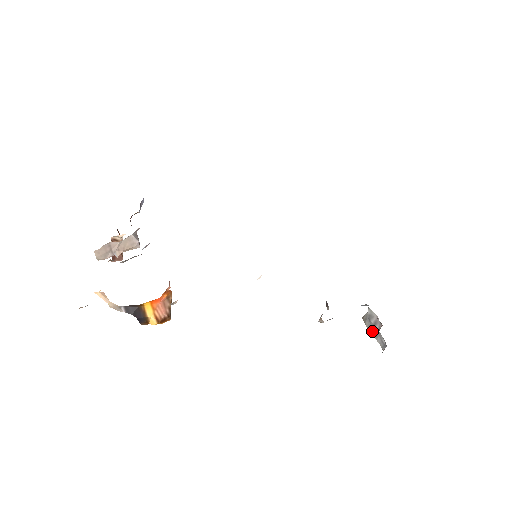
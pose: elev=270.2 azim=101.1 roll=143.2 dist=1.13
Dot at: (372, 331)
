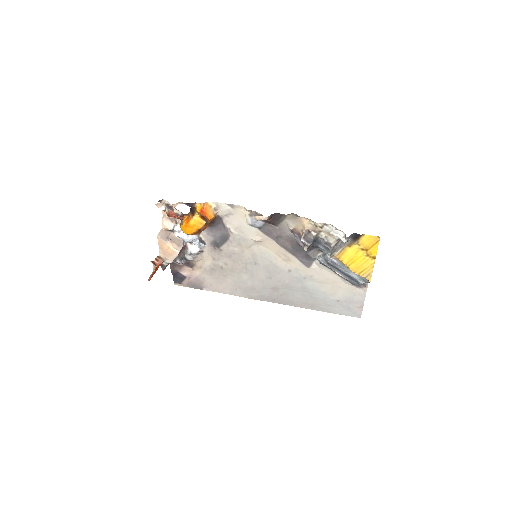
Dot at: (337, 249)
